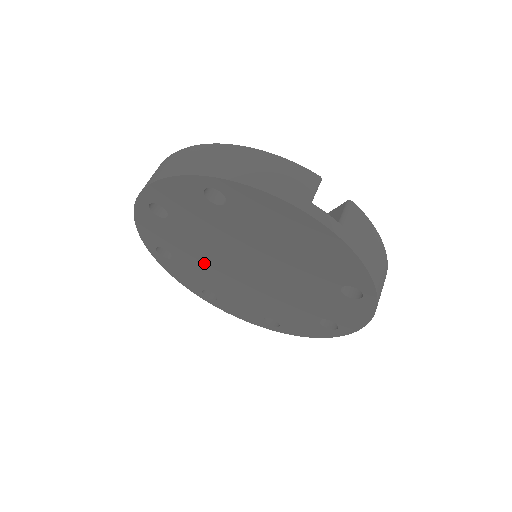
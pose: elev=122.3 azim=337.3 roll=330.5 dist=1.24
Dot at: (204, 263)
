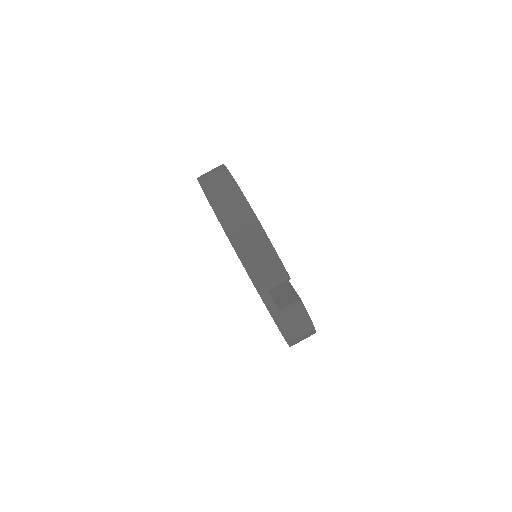
Dot at: occluded
